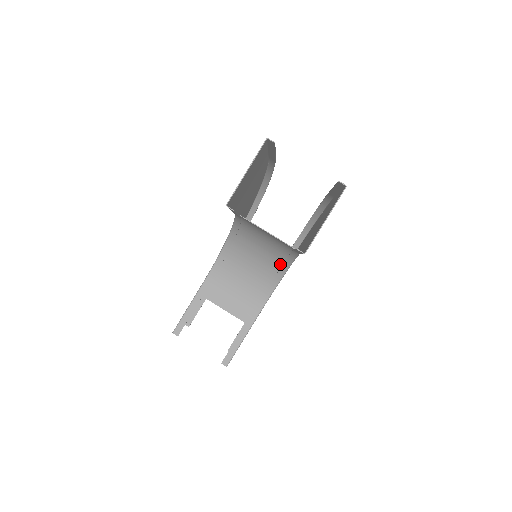
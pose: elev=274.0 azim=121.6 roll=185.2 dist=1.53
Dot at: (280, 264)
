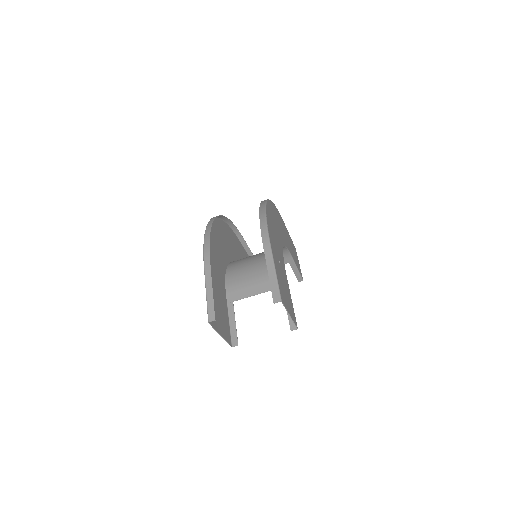
Dot at: occluded
